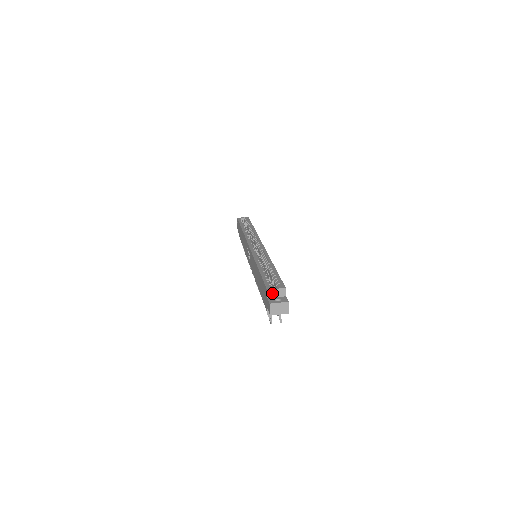
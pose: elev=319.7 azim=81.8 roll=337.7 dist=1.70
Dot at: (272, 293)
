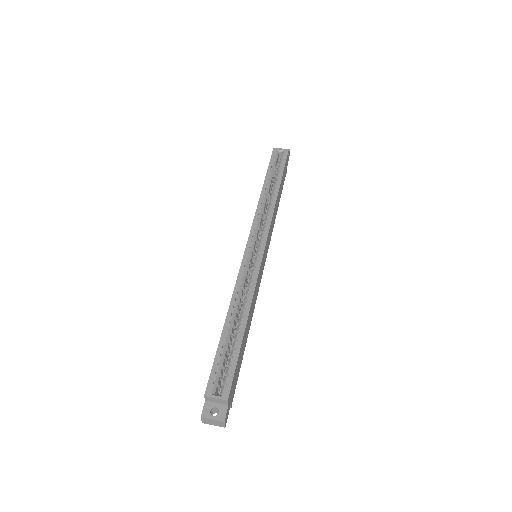
Dot at: (211, 399)
